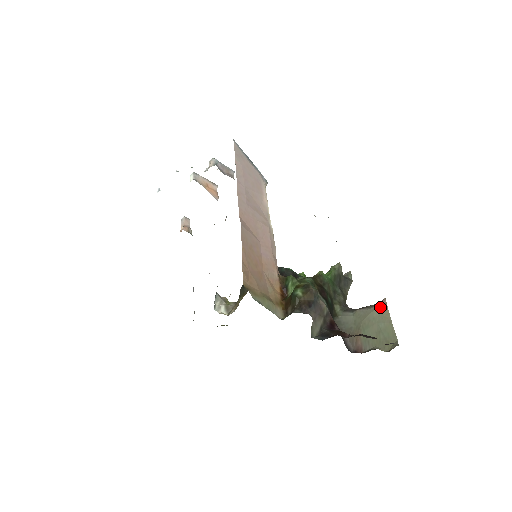
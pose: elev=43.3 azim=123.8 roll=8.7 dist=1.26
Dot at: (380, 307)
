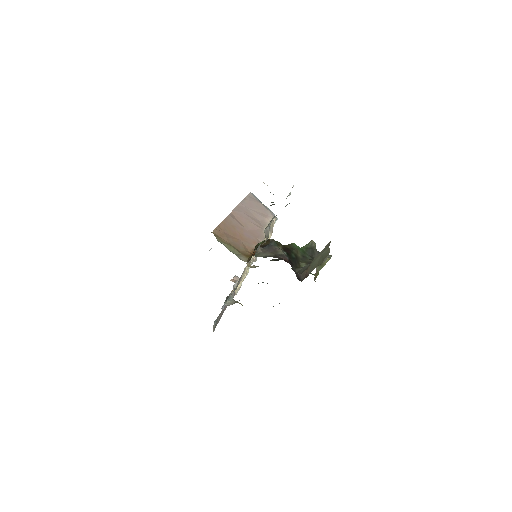
Dot at: (327, 245)
